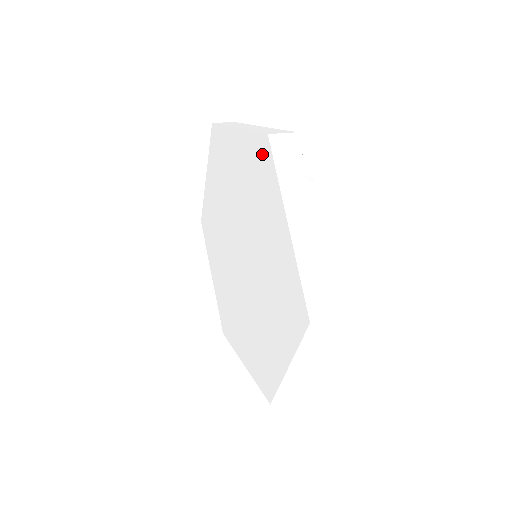
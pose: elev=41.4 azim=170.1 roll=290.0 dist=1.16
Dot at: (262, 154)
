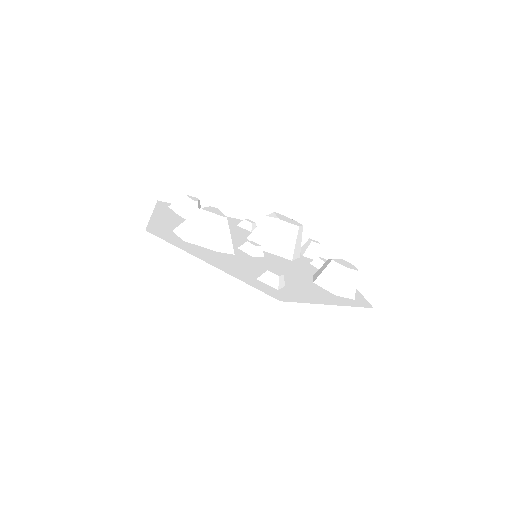
Dot at: occluded
